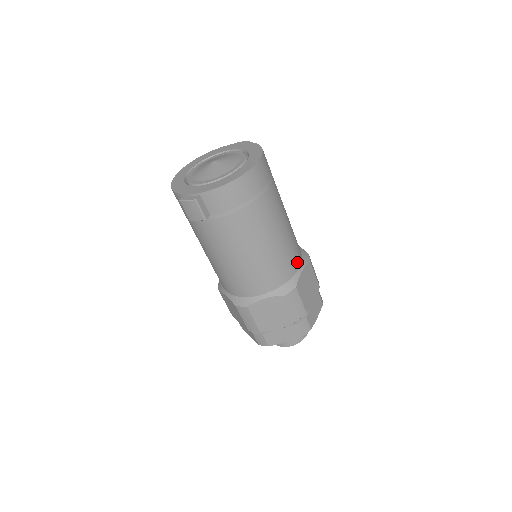
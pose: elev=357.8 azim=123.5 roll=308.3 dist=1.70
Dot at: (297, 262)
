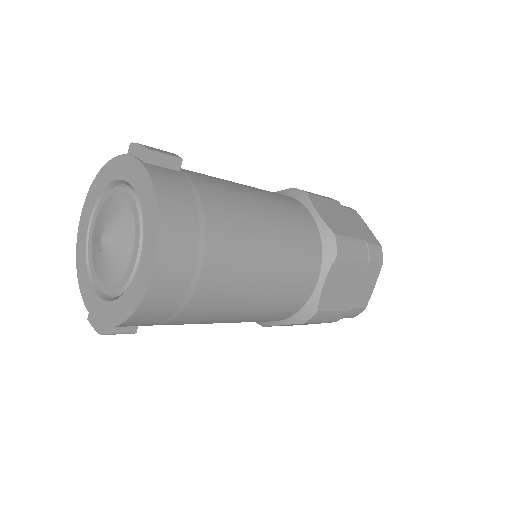
Dot at: (311, 278)
